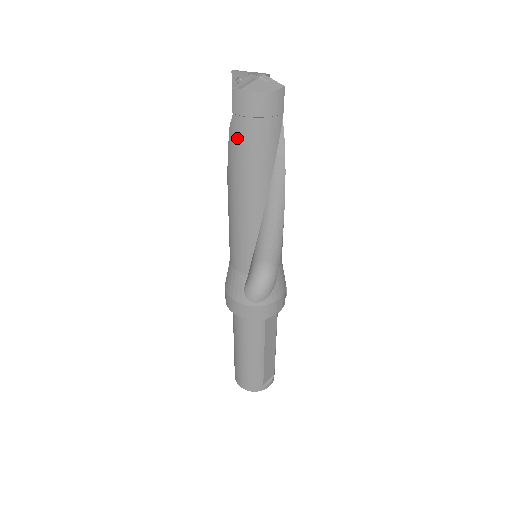
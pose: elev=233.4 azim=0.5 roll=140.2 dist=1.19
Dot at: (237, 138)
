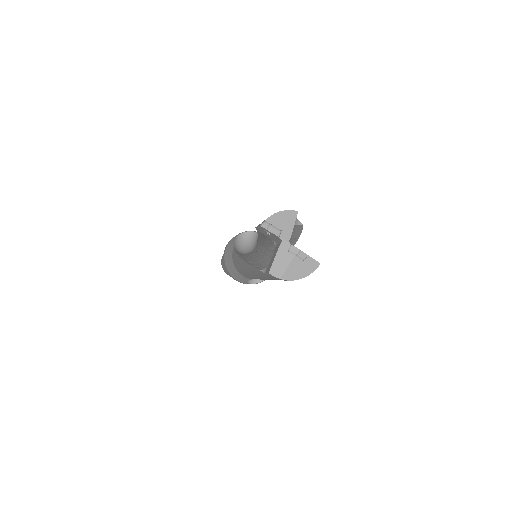
Dot at: (265, 276)
